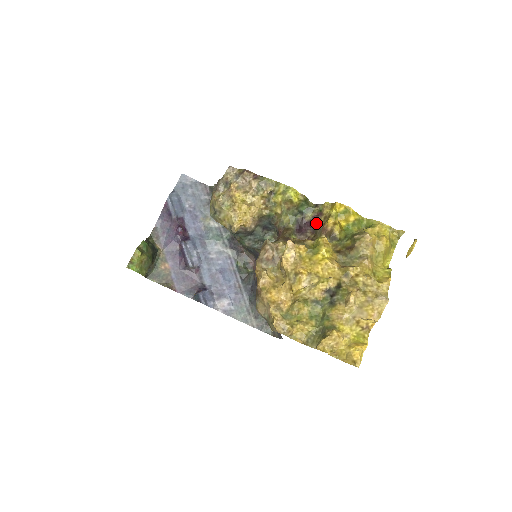
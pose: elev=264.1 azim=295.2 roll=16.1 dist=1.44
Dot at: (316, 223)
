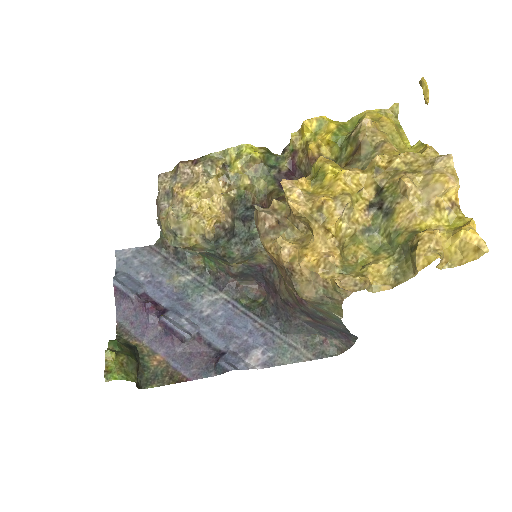
Dot at: (297, 165)
